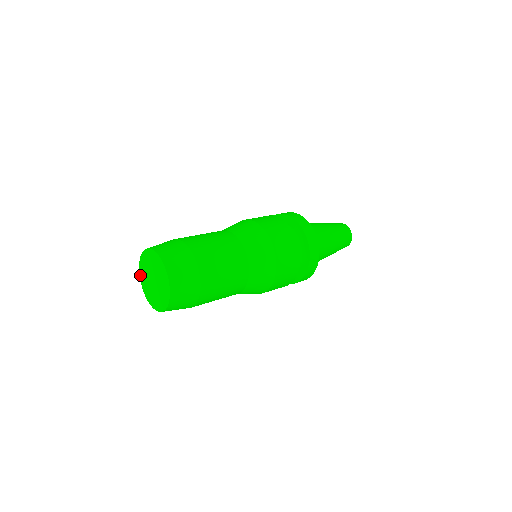
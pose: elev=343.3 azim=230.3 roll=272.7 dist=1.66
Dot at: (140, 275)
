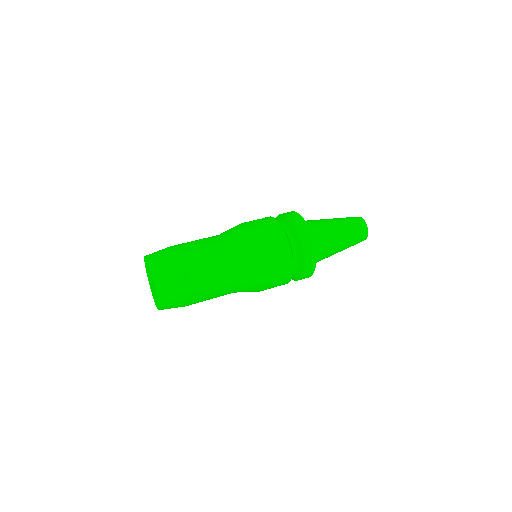
Dot at: (145, 265)
